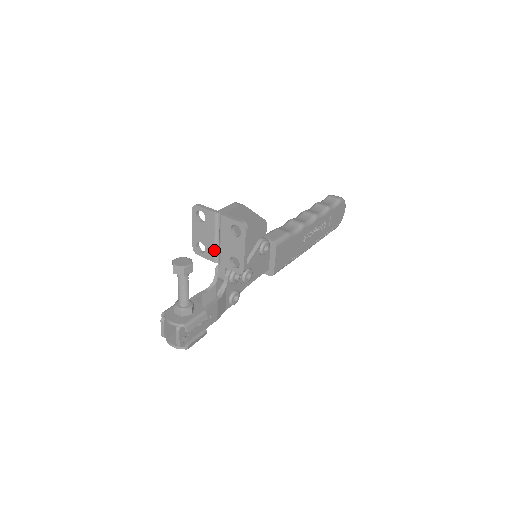
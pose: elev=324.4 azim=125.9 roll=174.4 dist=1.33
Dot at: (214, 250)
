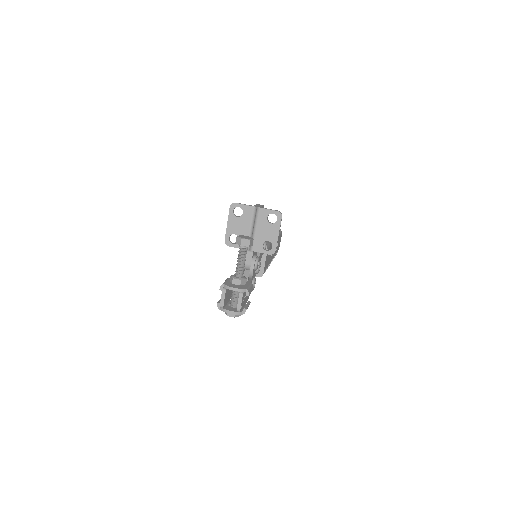
Dot at: occluded
